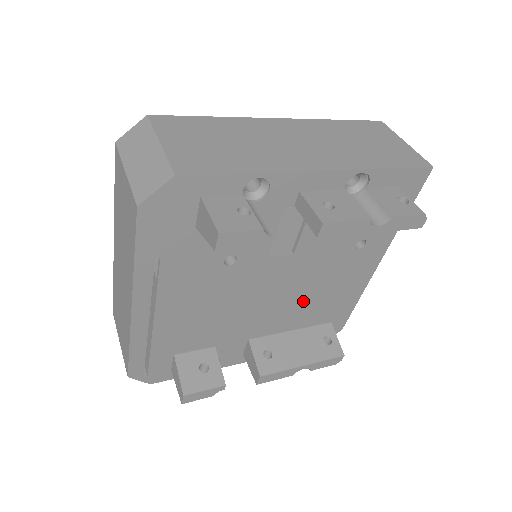
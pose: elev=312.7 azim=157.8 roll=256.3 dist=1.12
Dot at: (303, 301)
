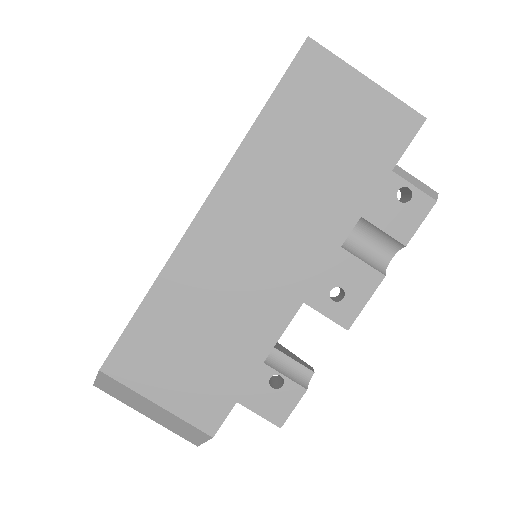
Dot at: occluded
